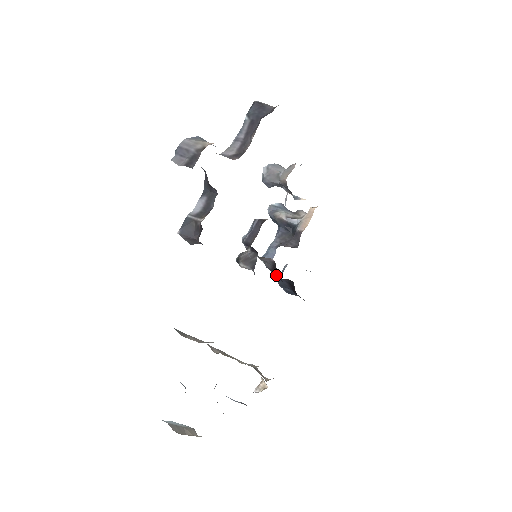
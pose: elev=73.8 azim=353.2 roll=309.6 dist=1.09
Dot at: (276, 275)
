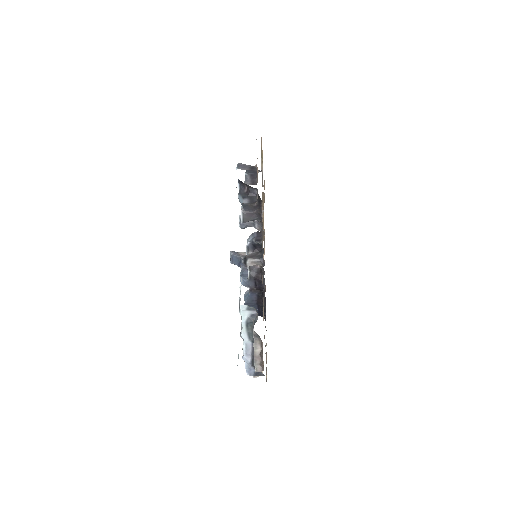
Dot at: (257, 282)
